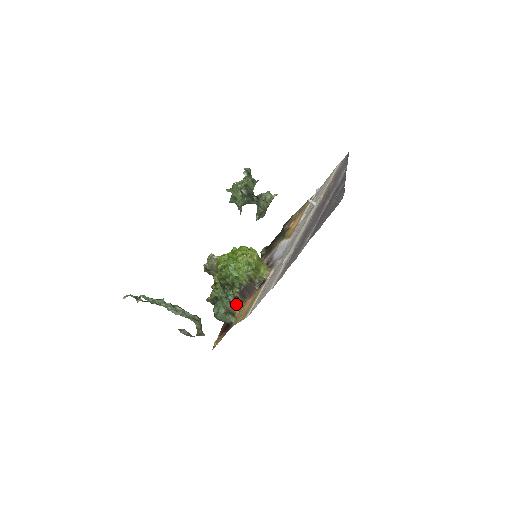
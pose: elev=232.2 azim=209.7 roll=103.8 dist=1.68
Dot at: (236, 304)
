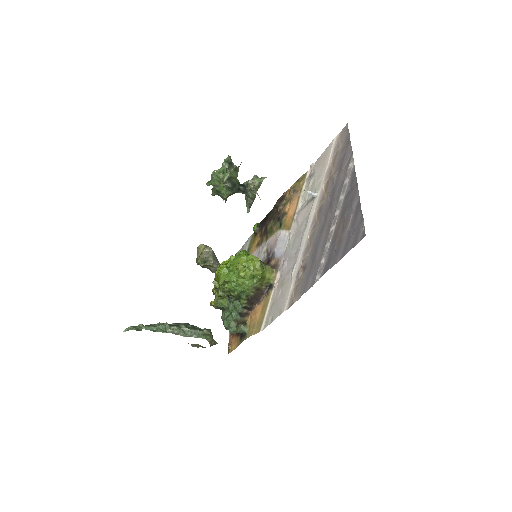
Dot at: (245, 312)
